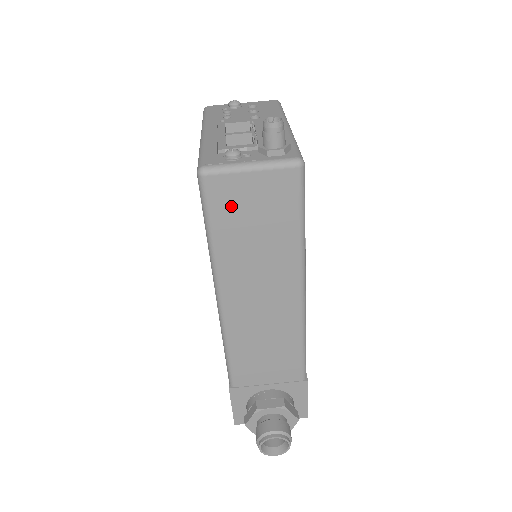
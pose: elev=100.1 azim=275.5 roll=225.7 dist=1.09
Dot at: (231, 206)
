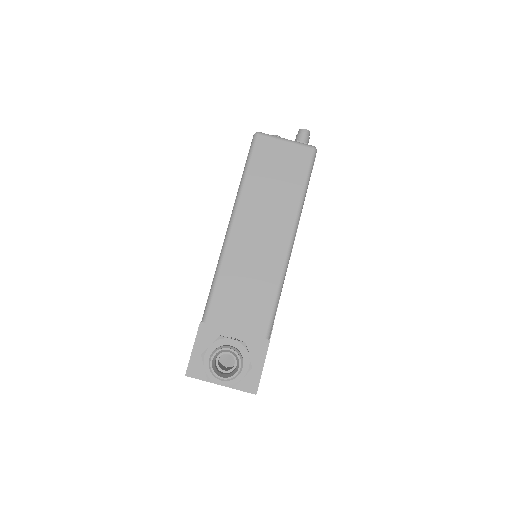
Dot at: (266, 158)
